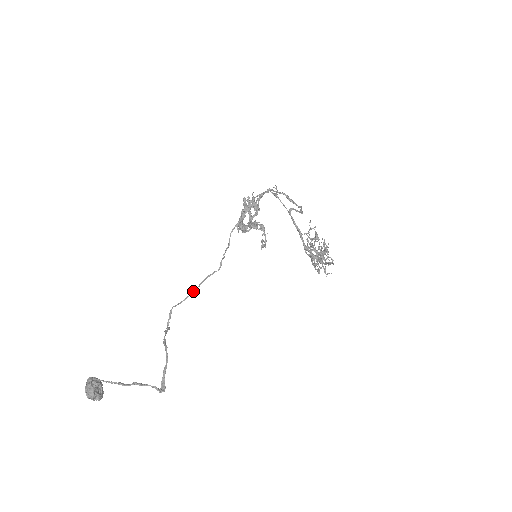
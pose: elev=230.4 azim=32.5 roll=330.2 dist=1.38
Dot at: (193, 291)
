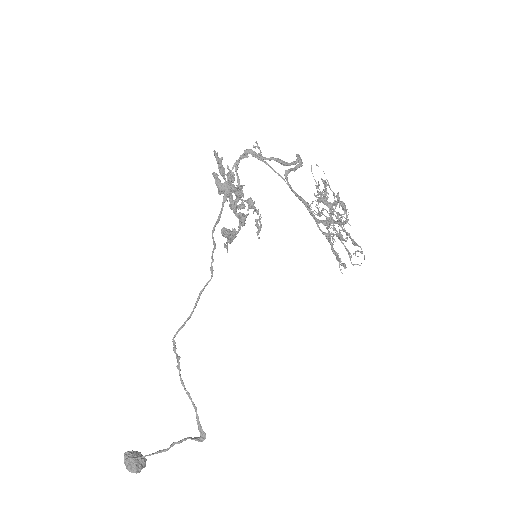
Dot at: (190, 314)
